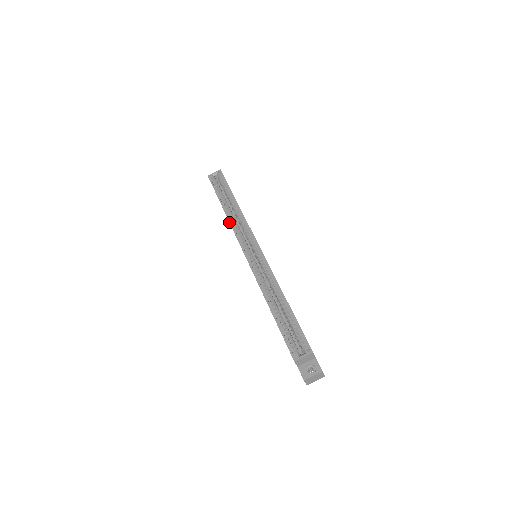
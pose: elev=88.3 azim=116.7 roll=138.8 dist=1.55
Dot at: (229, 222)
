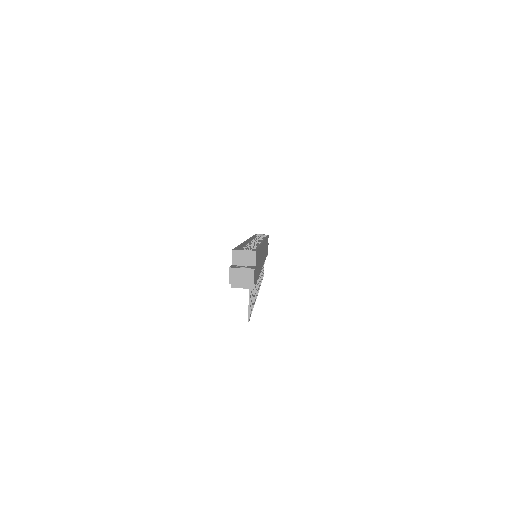
Dot at: (250, 237)
